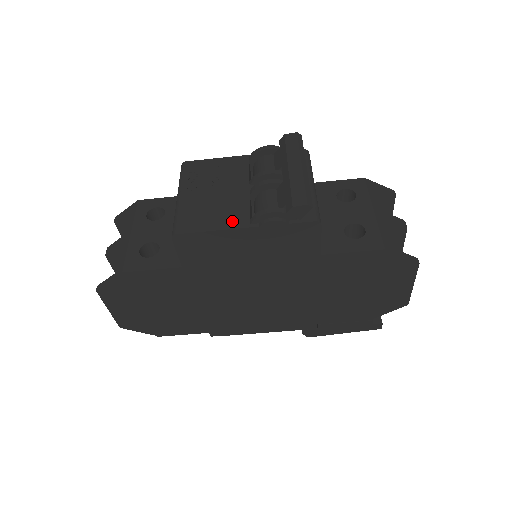
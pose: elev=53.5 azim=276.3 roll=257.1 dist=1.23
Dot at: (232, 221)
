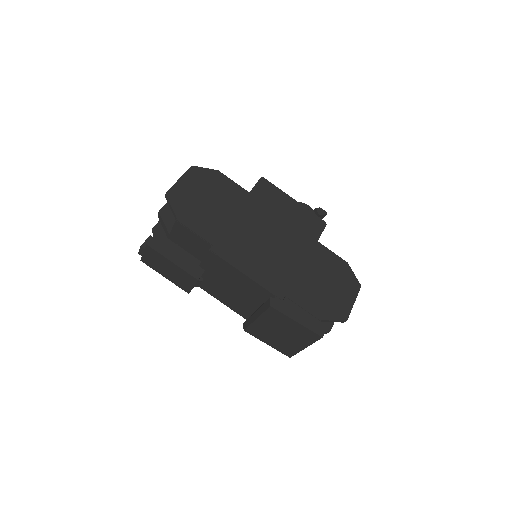
Dot at: occluded
